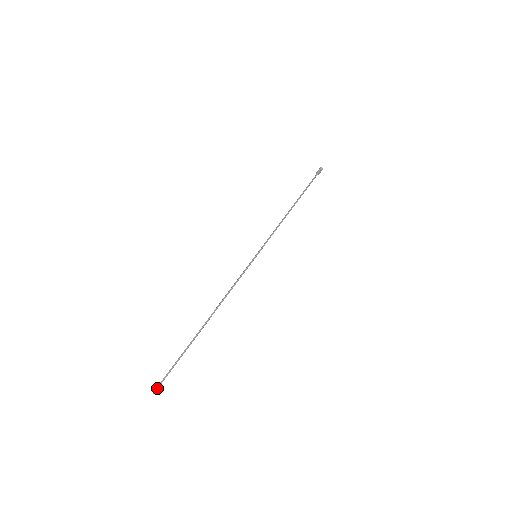
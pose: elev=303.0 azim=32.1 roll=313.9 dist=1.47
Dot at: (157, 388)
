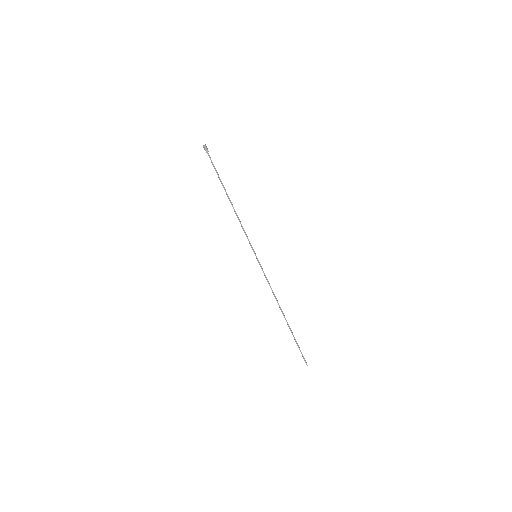
Dot at: (306, 362)
